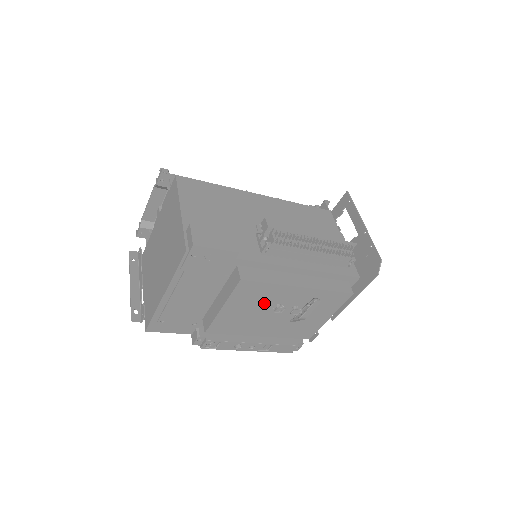
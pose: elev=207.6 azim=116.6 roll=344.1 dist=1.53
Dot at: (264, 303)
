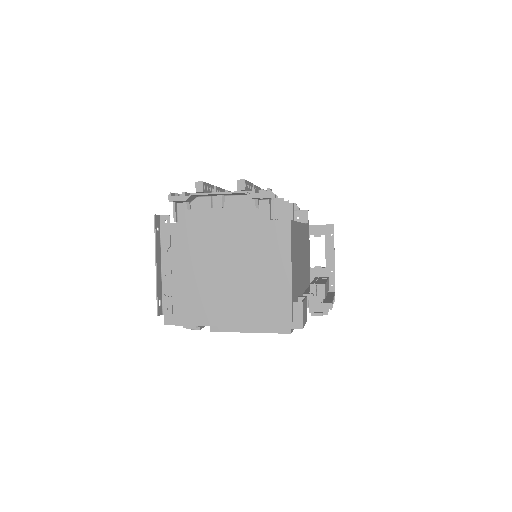
Dot at: occluded
